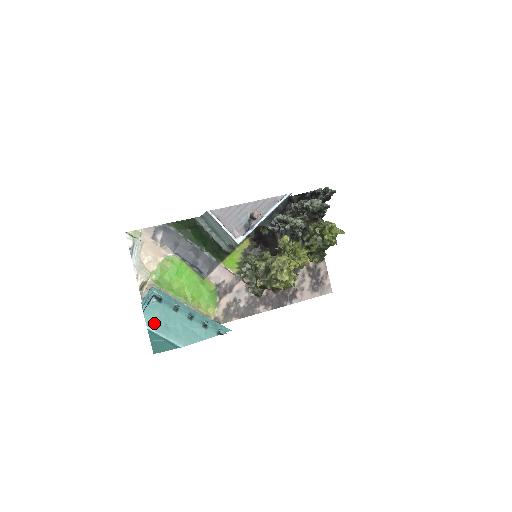
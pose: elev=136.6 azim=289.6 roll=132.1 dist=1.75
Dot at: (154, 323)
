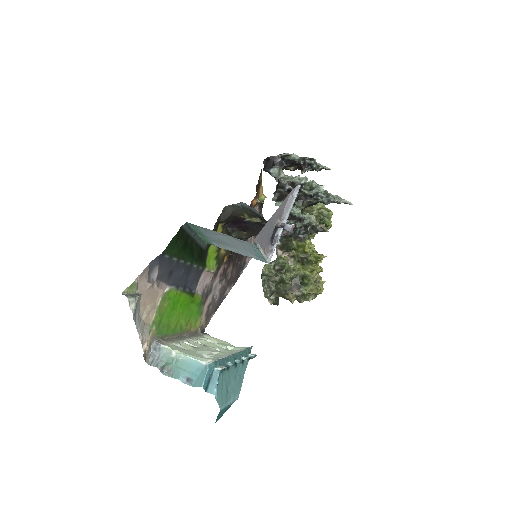
Dot at: (222, 399)
